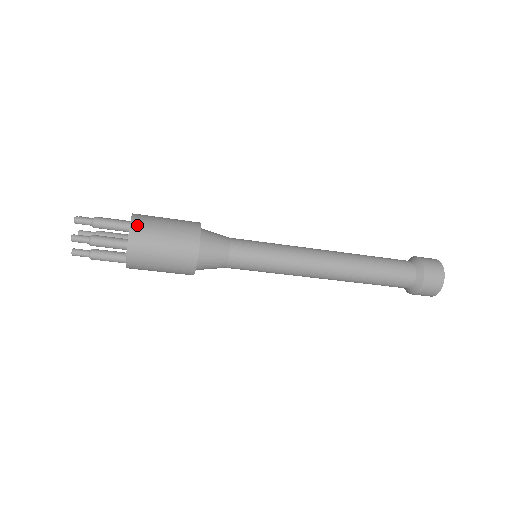
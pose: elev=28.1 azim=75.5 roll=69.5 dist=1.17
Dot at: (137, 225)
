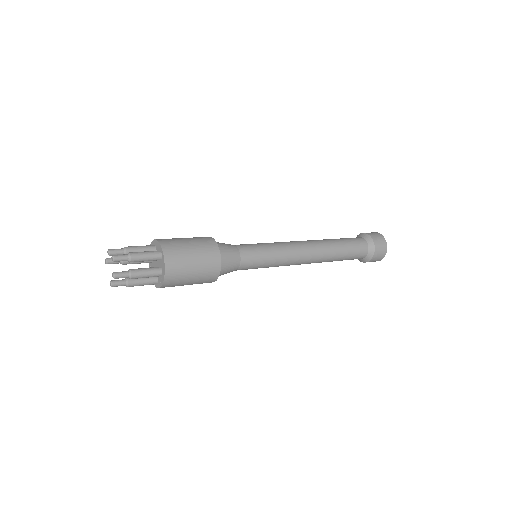
Dot at: (170, 256)
